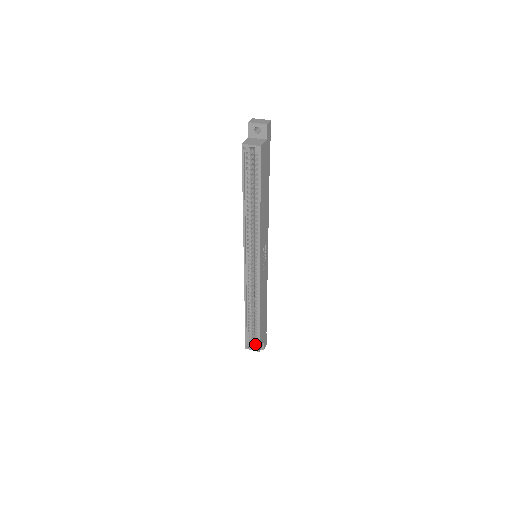
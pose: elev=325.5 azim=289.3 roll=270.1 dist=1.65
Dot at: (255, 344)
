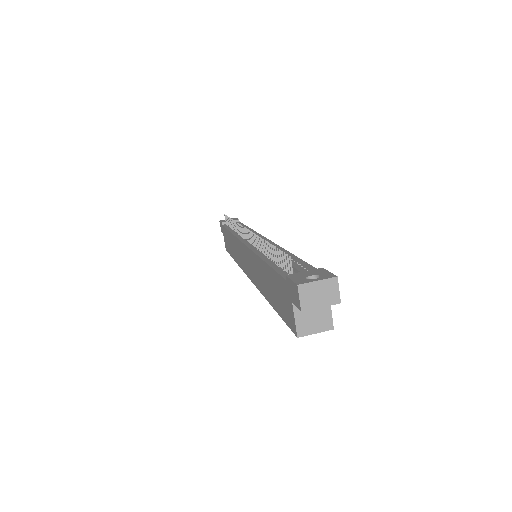
Dot at: occluded
